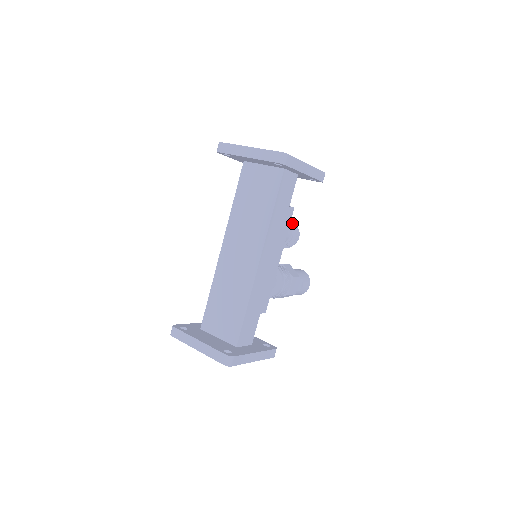
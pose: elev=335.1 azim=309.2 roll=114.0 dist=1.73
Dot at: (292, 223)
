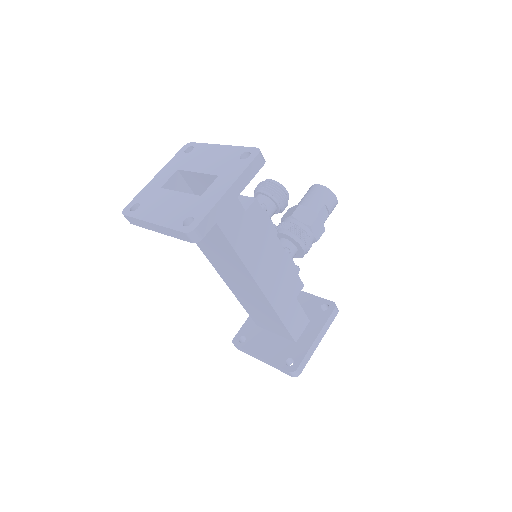
Dot at: (269, 189)
